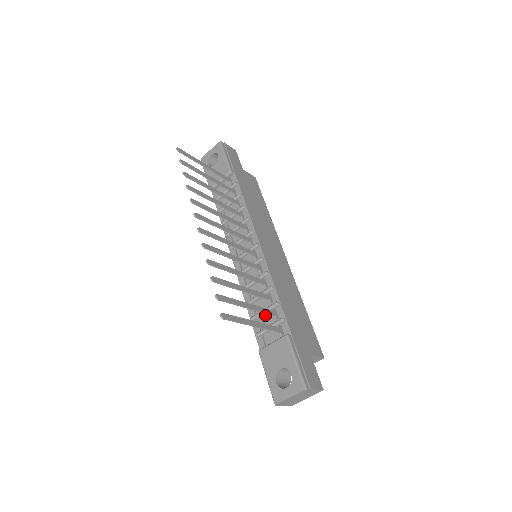
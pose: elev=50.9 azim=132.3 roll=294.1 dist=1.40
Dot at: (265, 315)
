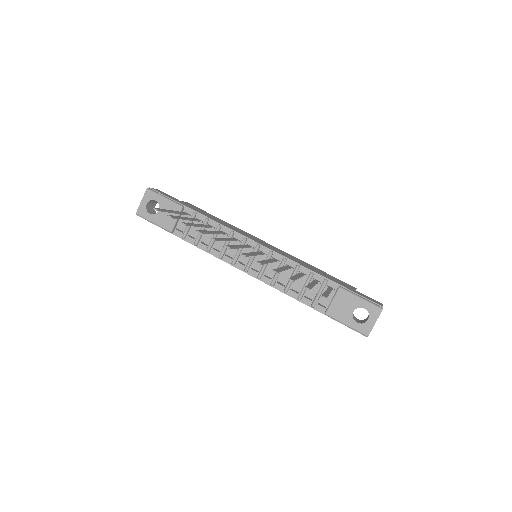
Dot at: occluded
